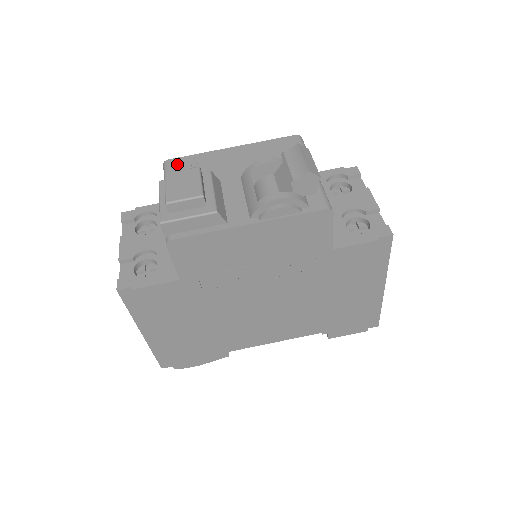
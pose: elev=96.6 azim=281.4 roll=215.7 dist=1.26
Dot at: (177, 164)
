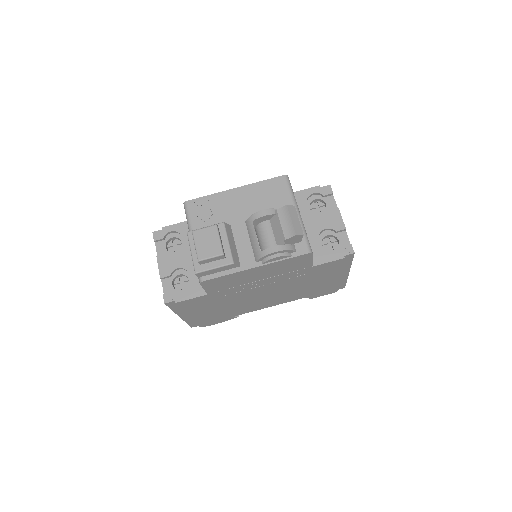
Dot at: (195, 206)
